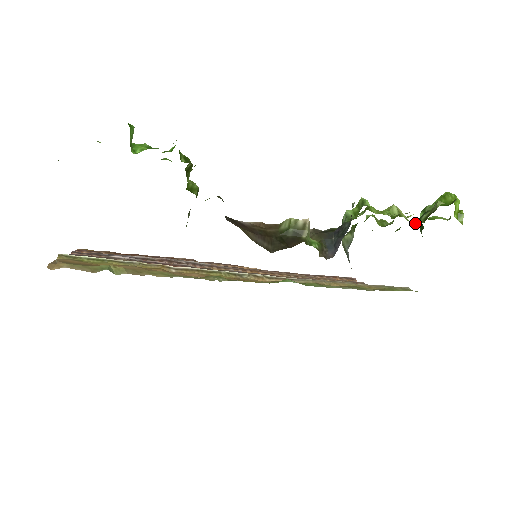
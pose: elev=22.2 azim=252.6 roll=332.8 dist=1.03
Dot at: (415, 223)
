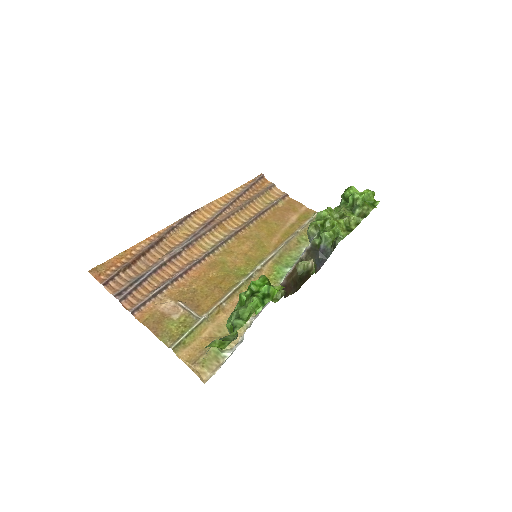
Dot at: (348, 208)
